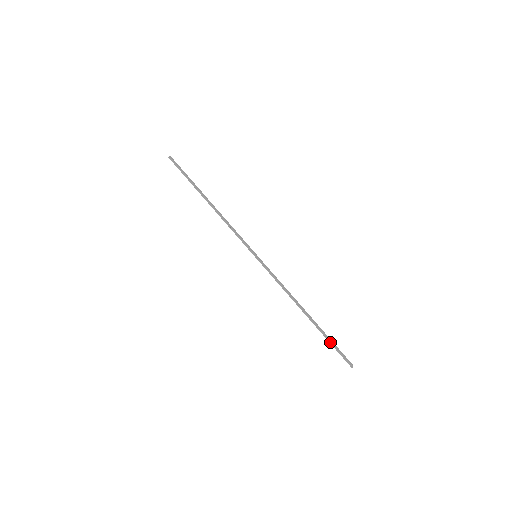
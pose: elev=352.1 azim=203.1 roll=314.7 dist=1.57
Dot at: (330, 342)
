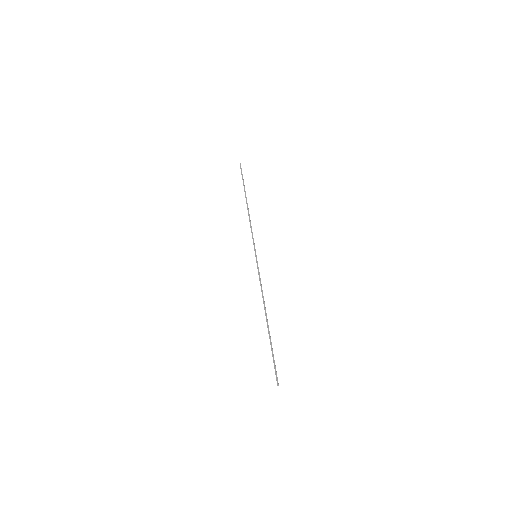
Dot at: (272, 352)
